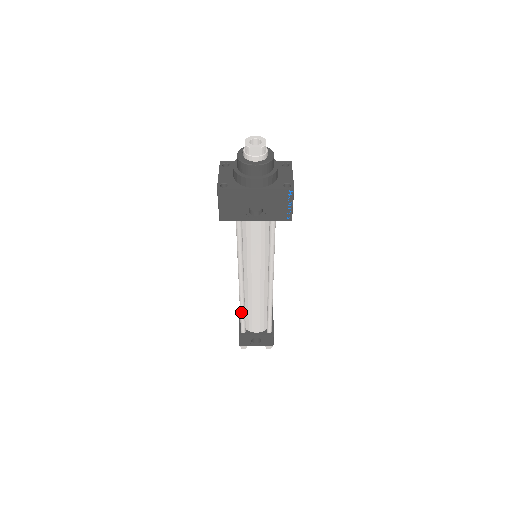
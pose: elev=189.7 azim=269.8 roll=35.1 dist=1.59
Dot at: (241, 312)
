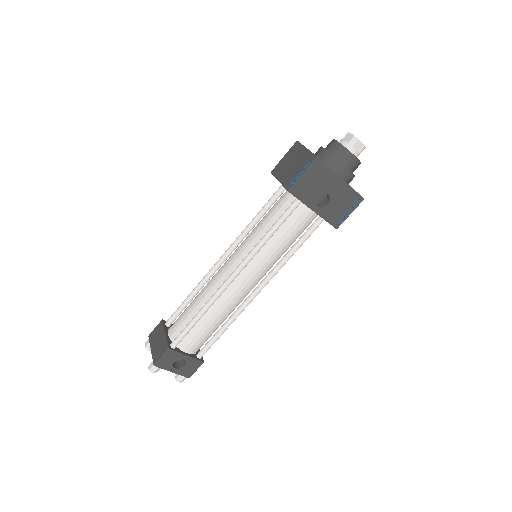
Dot at: (198, 317)
